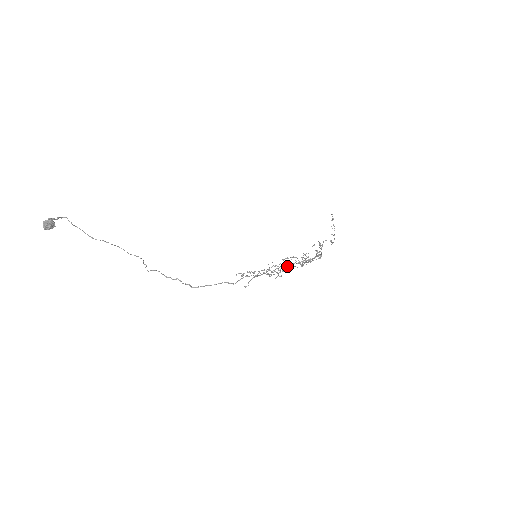
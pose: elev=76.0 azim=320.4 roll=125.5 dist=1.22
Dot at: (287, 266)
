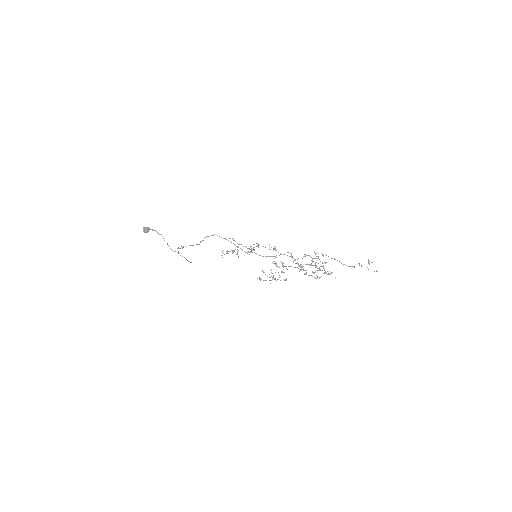
Dot at: (256, 243)
